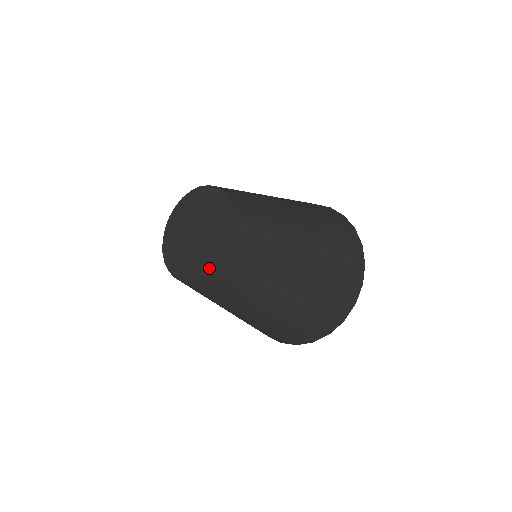
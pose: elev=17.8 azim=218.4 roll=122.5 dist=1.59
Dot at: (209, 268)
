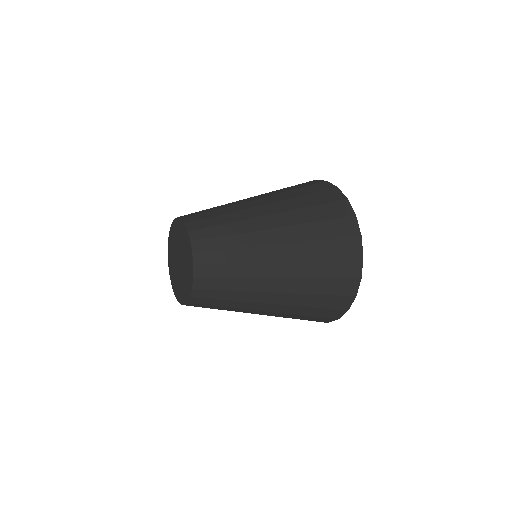
Dot at: (191, 276)
